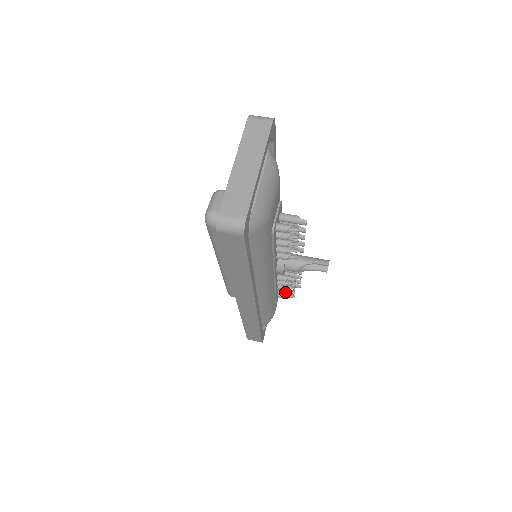
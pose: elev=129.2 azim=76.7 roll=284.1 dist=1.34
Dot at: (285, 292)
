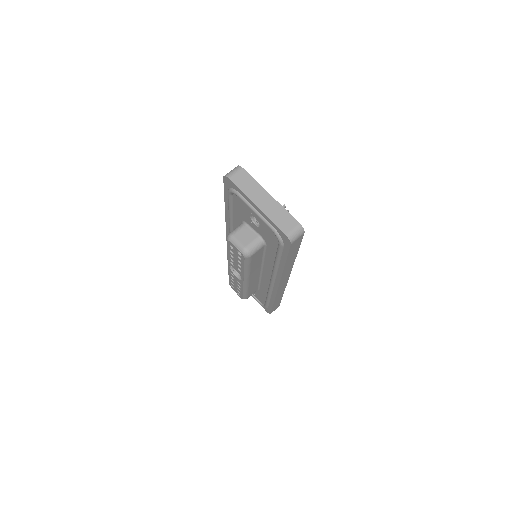
Dot at: occluded
